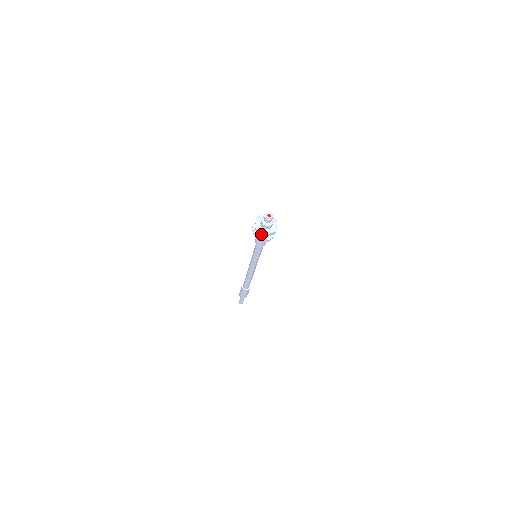
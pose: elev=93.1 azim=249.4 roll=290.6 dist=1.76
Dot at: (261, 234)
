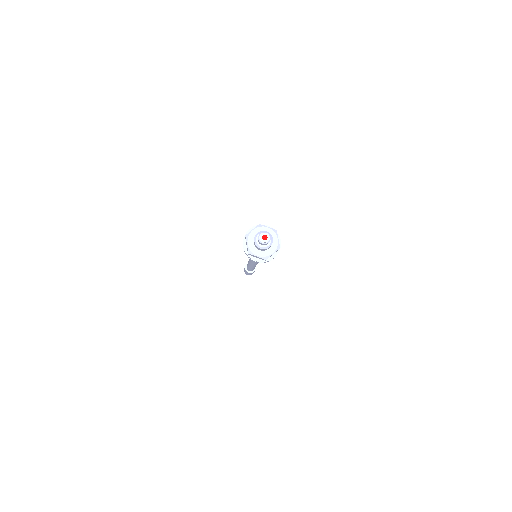
Dot at: (247, 248)
